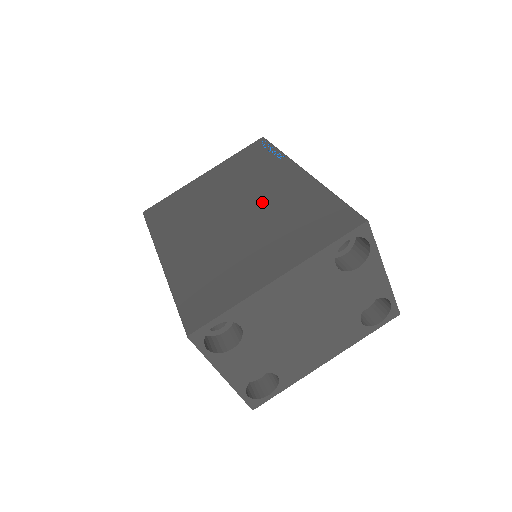
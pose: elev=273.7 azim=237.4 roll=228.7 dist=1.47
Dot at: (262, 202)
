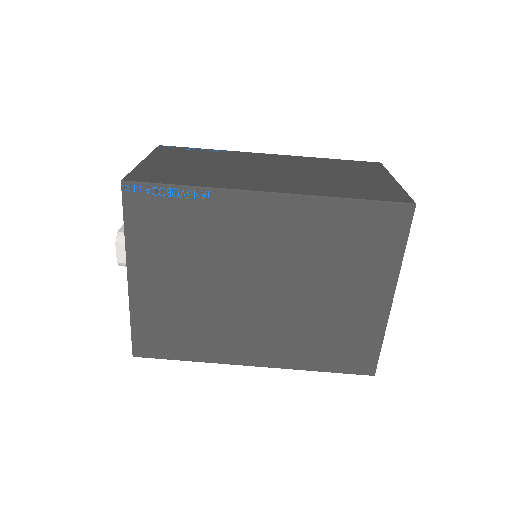
Dot at: (273, 257)
